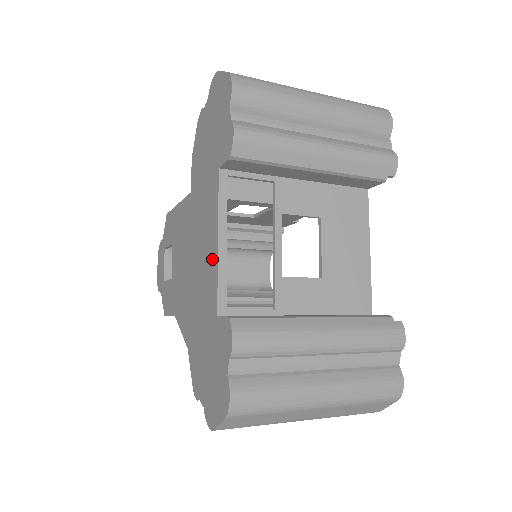
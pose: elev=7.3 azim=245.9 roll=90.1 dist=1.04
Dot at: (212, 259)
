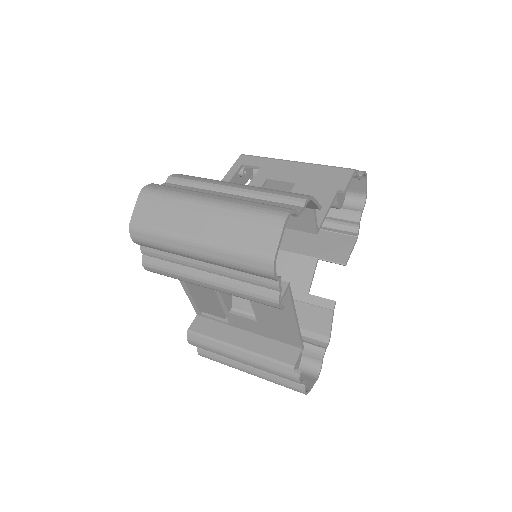
Dot at: (191, 286)
